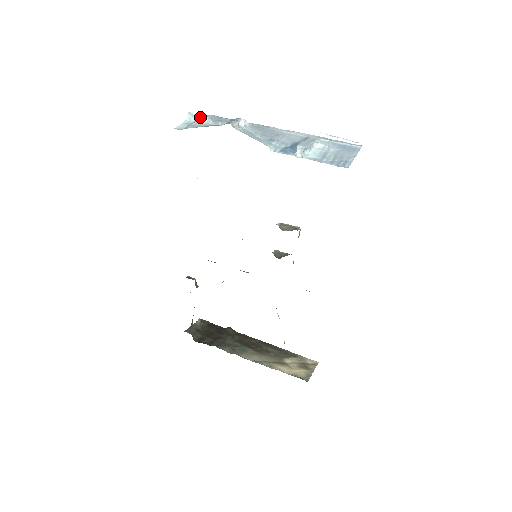
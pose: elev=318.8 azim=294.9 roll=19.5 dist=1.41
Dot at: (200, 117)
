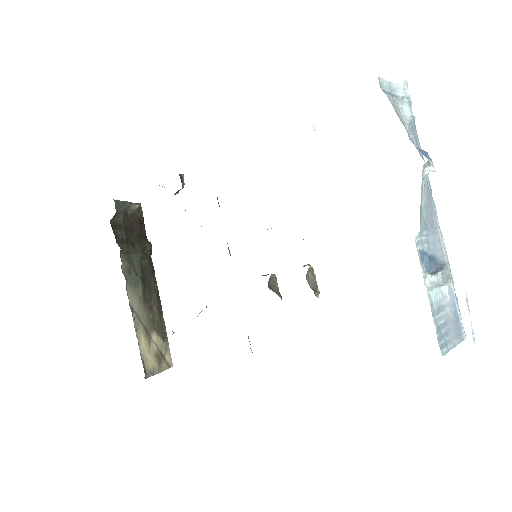
Dot at: (408, 102)
